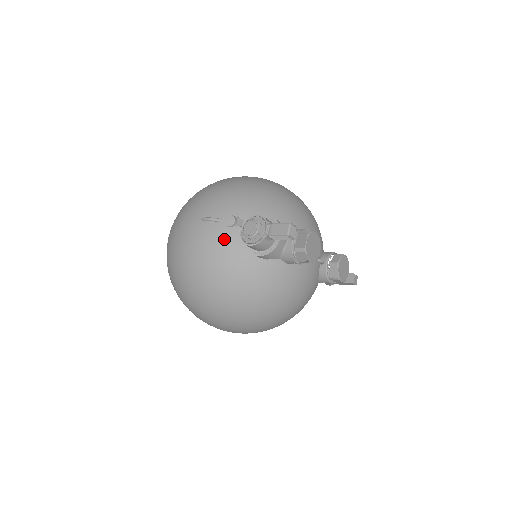
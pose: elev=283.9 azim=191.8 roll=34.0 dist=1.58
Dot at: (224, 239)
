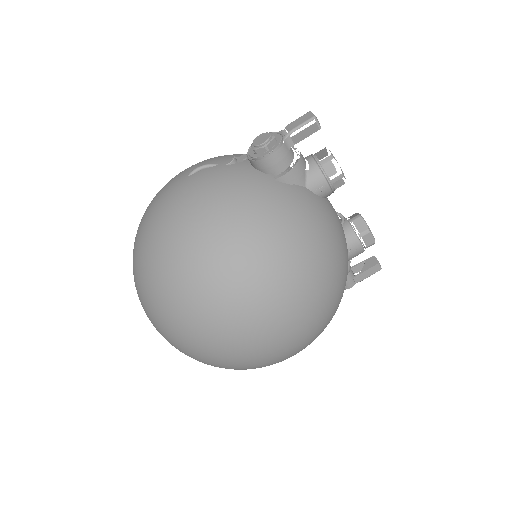
Dot at: (229, 173)
